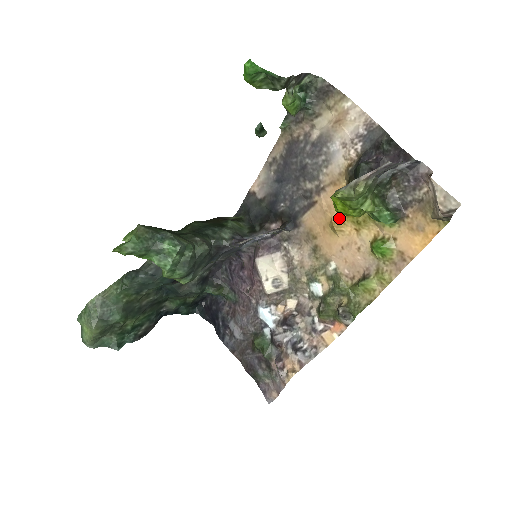
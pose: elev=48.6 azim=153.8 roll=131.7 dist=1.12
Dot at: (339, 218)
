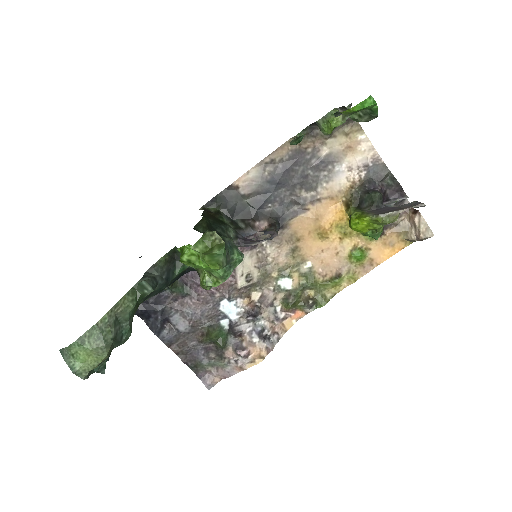
Dot at: (328, 227)
